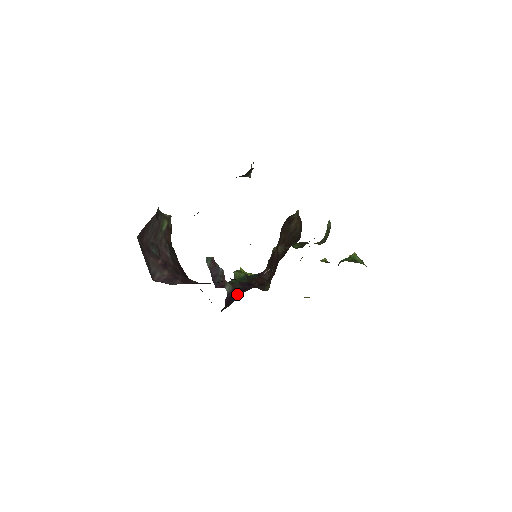
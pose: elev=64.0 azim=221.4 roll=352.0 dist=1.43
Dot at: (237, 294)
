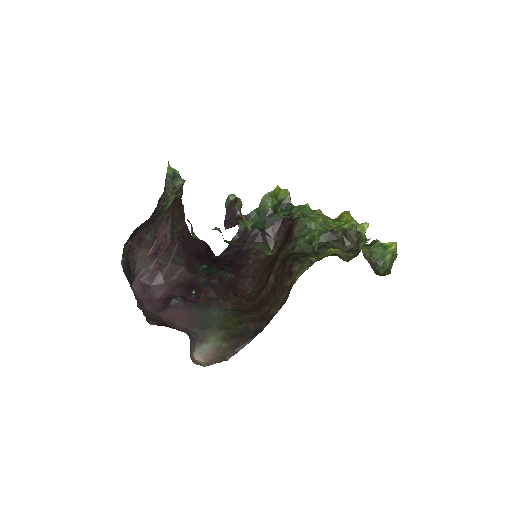
Dot at: occluded
